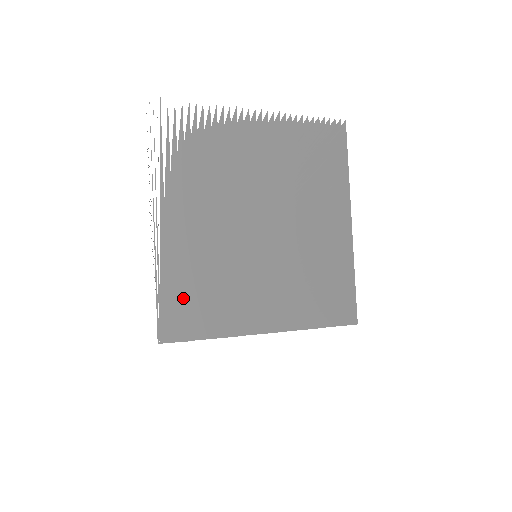
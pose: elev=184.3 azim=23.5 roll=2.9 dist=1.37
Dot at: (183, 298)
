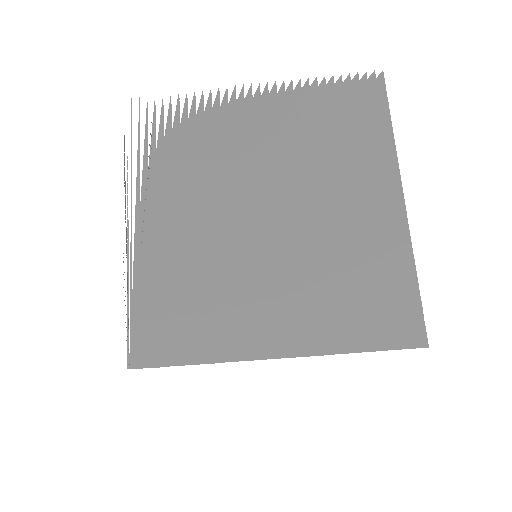
Dot at: (160, 313)
